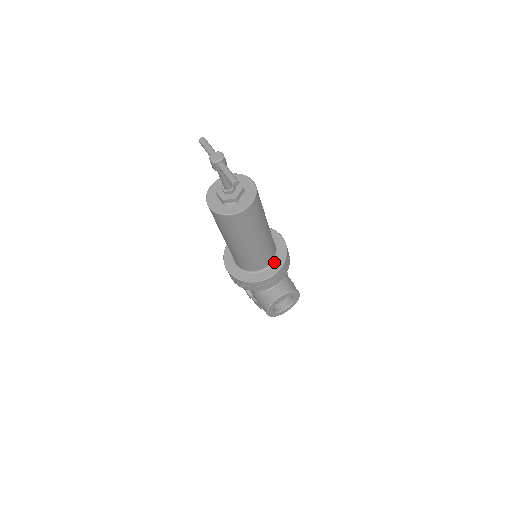
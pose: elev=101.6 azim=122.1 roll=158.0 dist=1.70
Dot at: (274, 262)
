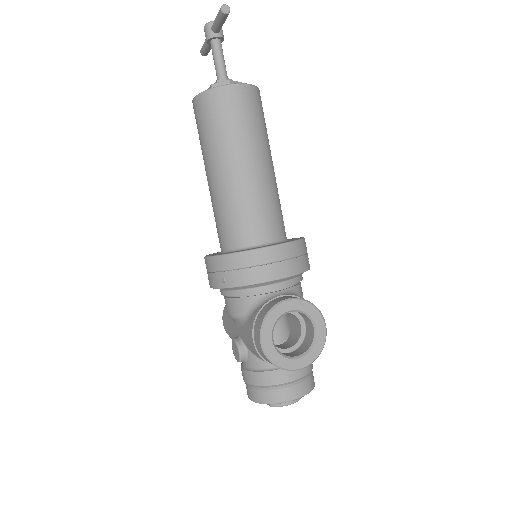
Dot at: (281, 242)
